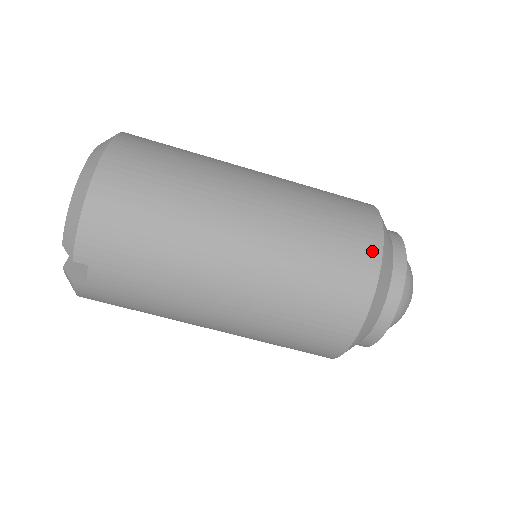
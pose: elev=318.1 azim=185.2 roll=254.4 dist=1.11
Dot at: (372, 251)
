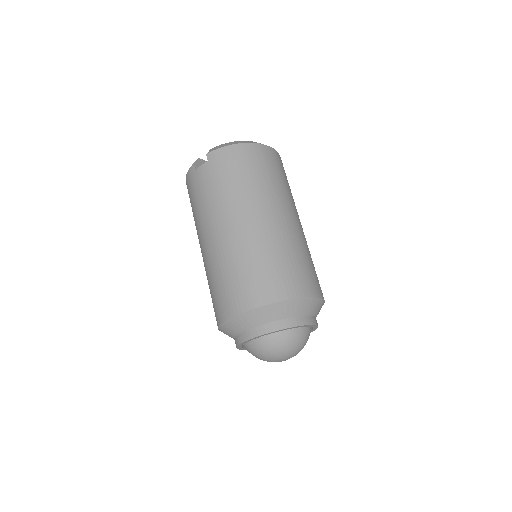
Dot at: (296, 291)
